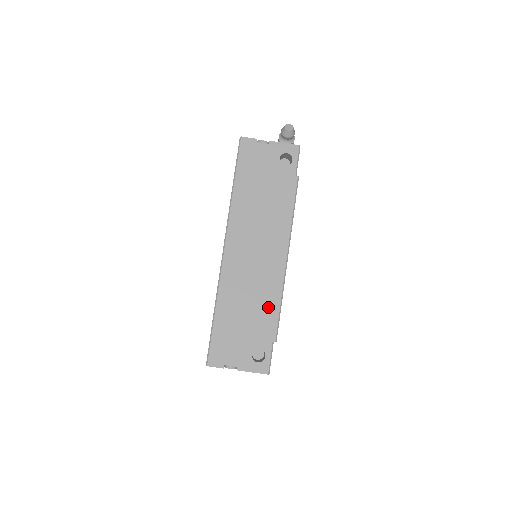
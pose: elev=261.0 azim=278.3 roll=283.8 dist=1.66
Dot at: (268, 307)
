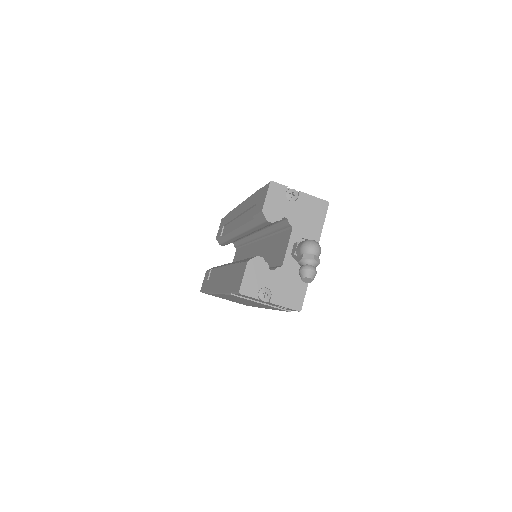
Dot at: (246, 304)
